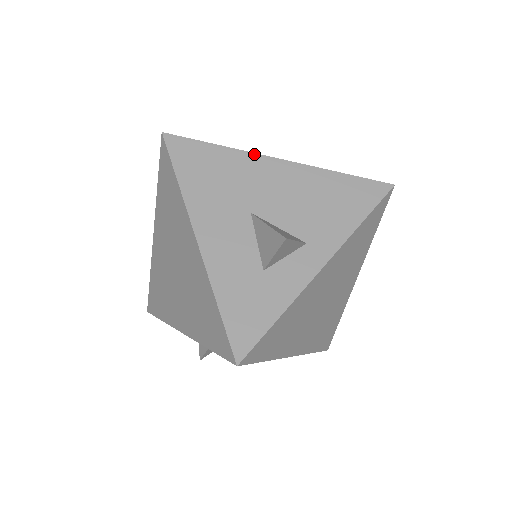
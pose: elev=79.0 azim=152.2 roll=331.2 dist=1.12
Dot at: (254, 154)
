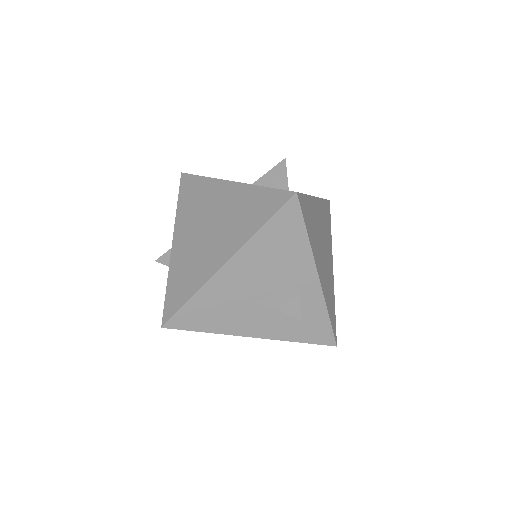
Dot at: (211, 279)
